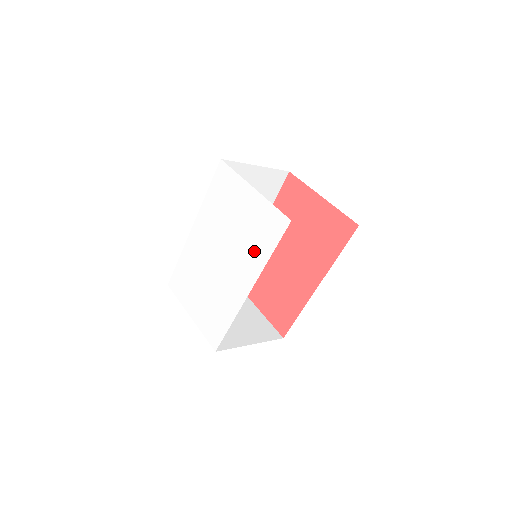
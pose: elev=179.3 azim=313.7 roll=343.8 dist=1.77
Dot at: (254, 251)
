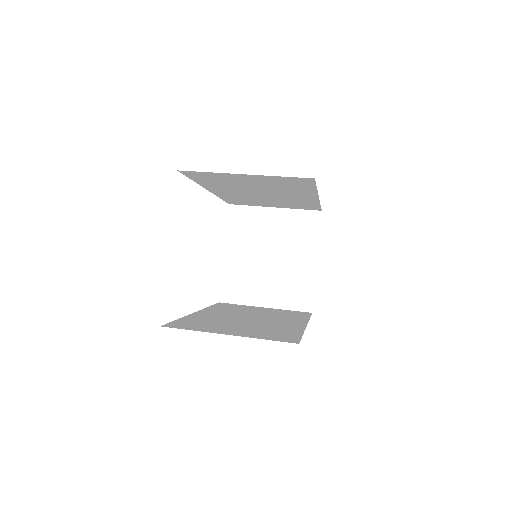
Dot at: occluded
